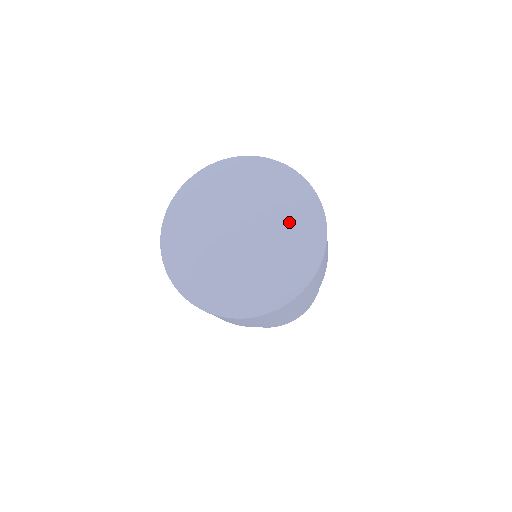
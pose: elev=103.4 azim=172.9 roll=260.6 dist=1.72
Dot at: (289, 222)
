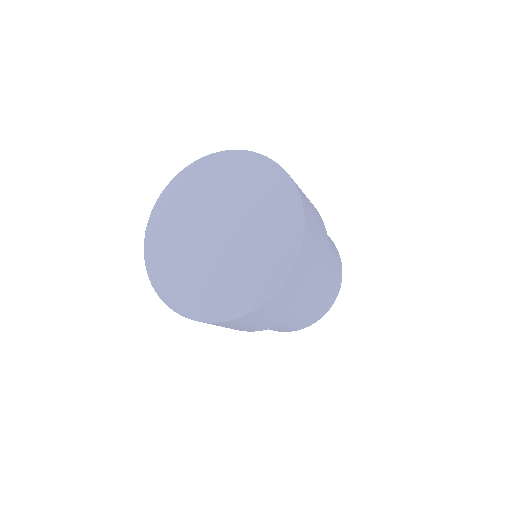
Dot at: (263, 246)
